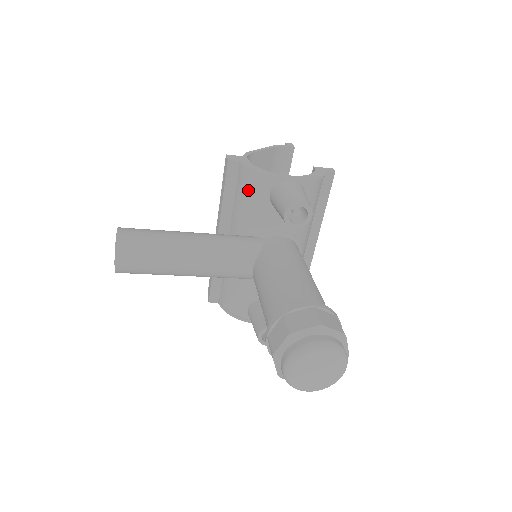
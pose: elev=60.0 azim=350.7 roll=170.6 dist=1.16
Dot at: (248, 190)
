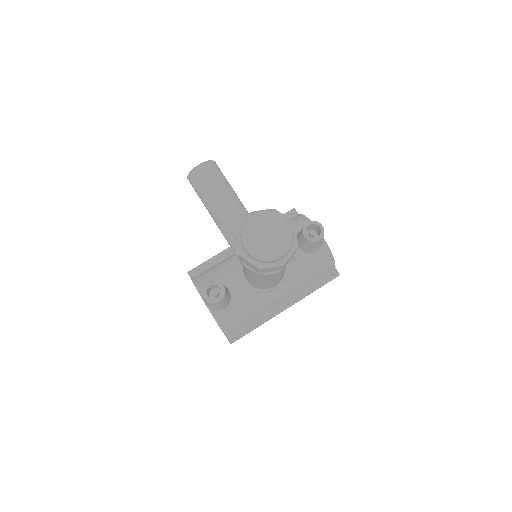
Dot at: occluded
